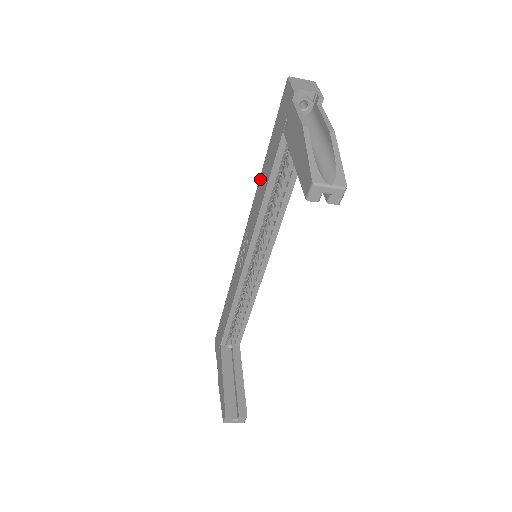
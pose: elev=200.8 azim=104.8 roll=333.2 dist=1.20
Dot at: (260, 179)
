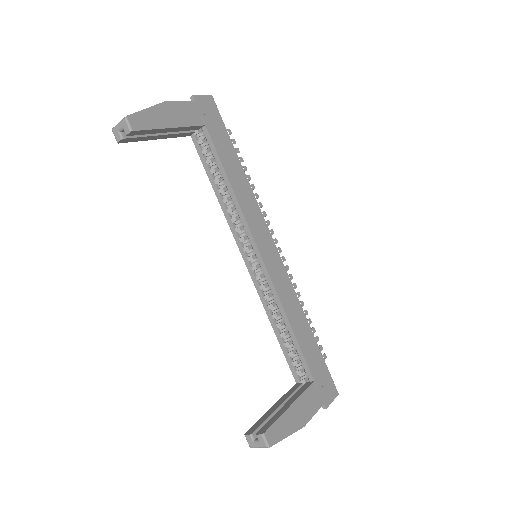
Dot at: occluded
